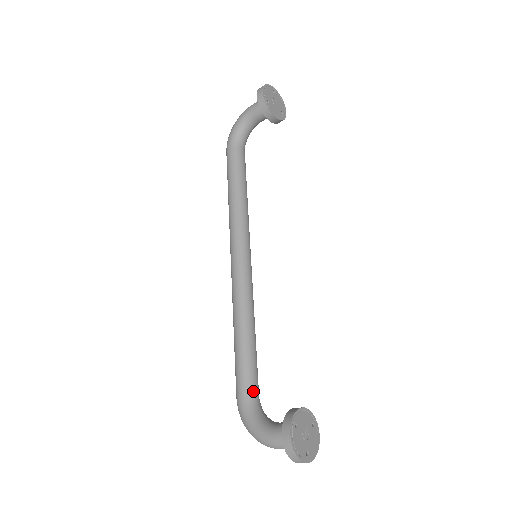
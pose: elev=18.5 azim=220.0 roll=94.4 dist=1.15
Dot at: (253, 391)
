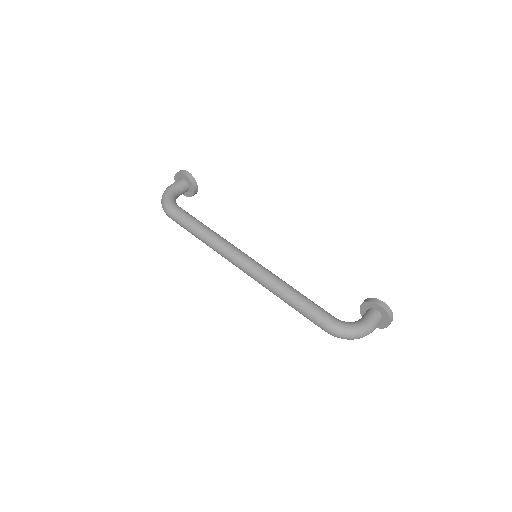
Dot at: (332, 316)
